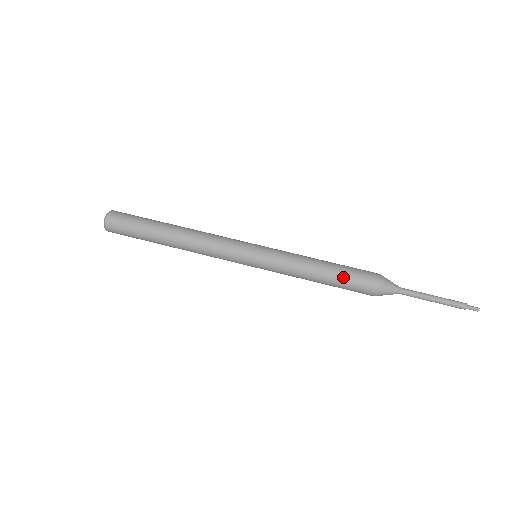
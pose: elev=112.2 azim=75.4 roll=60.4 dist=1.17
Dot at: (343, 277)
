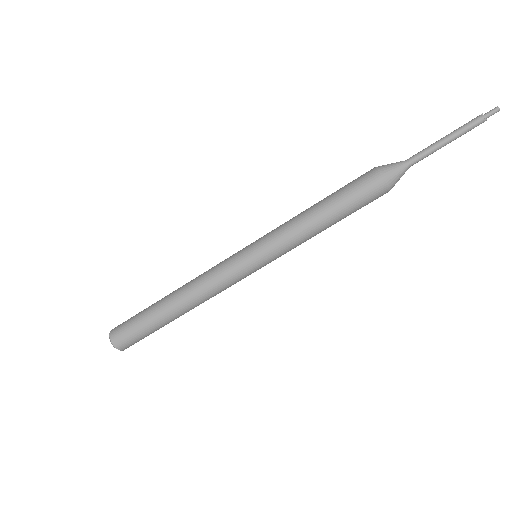
Dot at: (342, 198)
